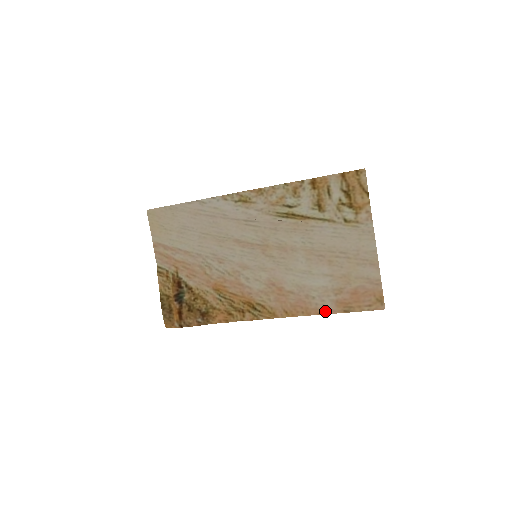
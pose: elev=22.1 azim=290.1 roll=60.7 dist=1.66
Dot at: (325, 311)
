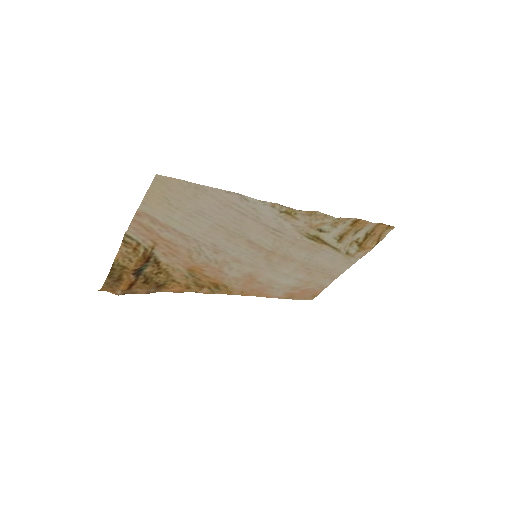
Dot at: (273, 296)
